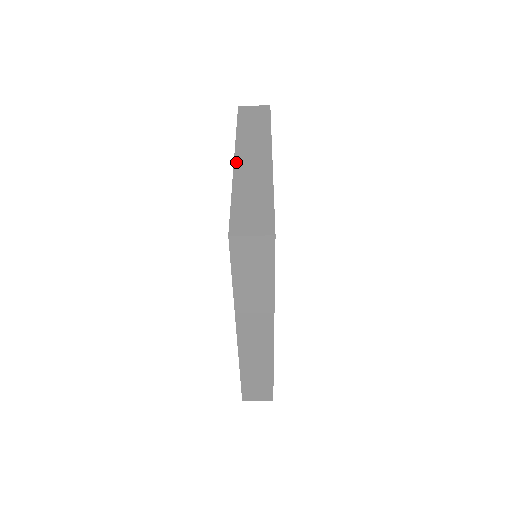
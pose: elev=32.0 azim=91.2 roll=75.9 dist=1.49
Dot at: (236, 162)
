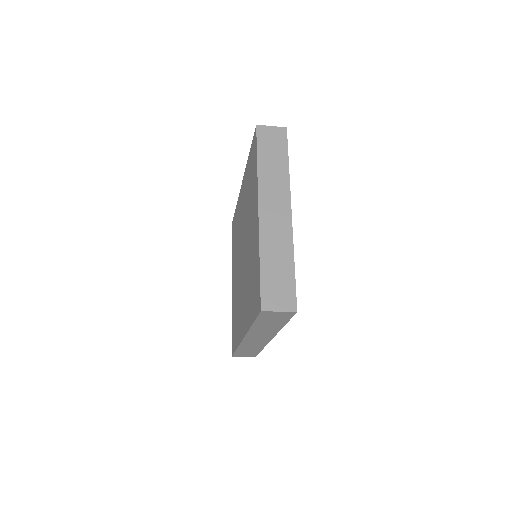
Dot at: (260, 215)
